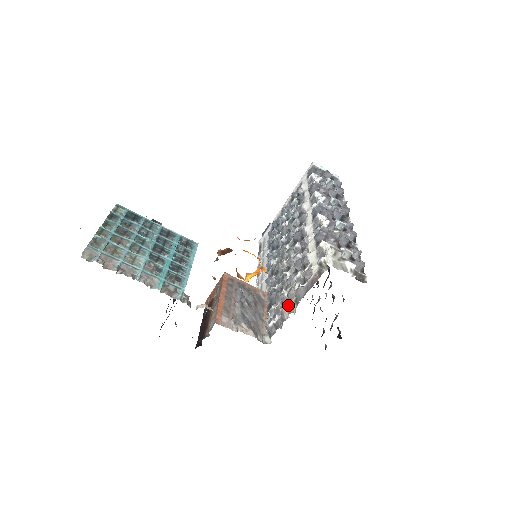
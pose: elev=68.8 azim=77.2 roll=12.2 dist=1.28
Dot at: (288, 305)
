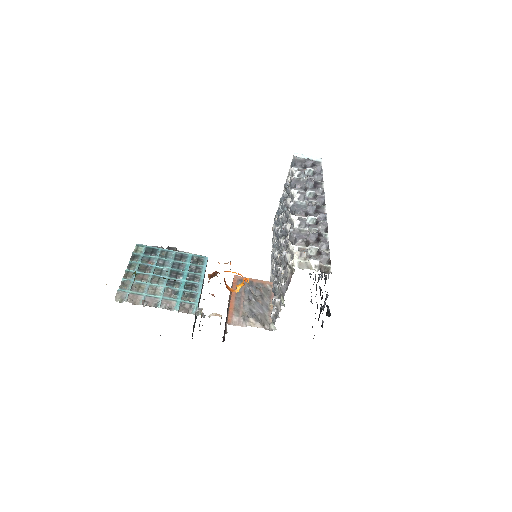
Dot at: (279, 299)
